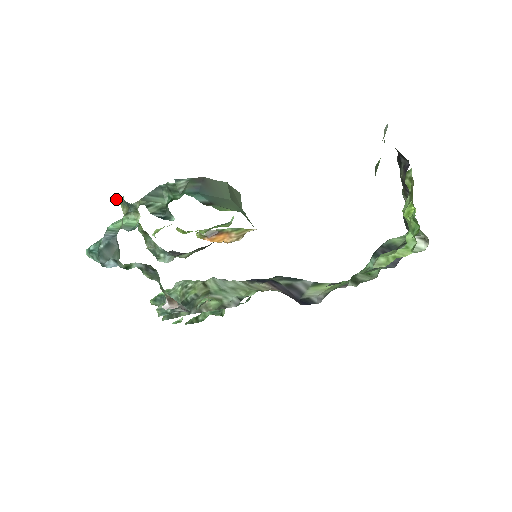
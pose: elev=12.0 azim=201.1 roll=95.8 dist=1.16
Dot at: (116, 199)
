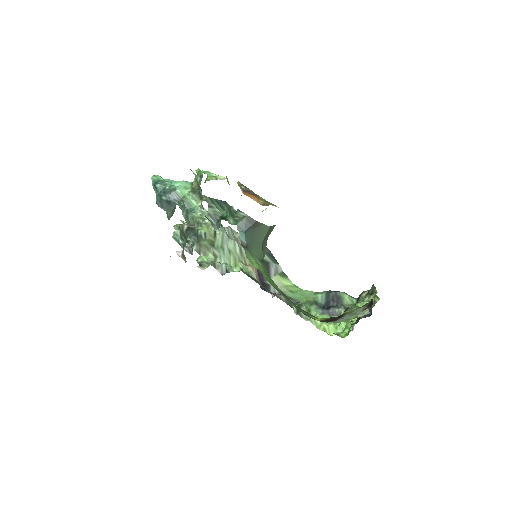
Dot at: (194, 173)
